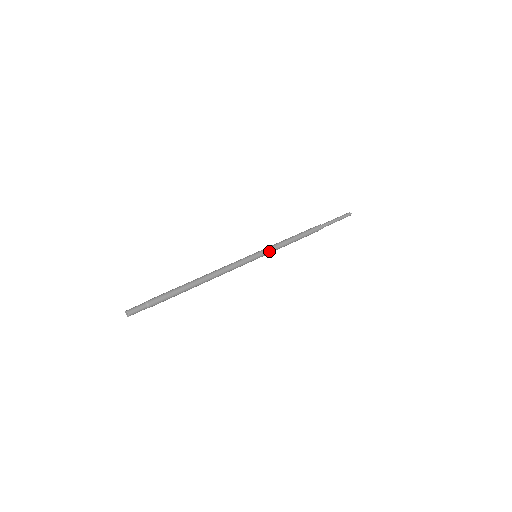
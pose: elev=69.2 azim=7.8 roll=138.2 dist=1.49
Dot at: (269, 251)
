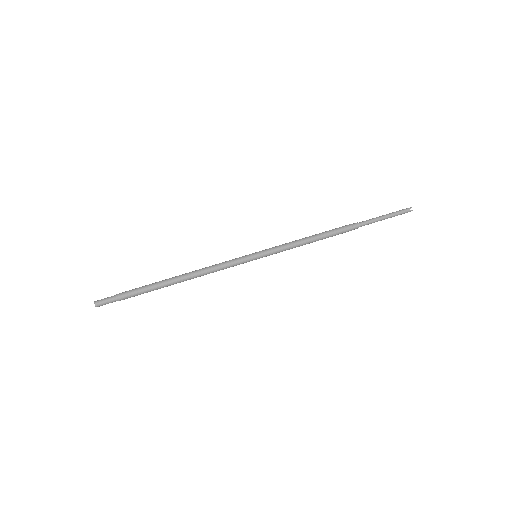
Dot at: (273, 250)
